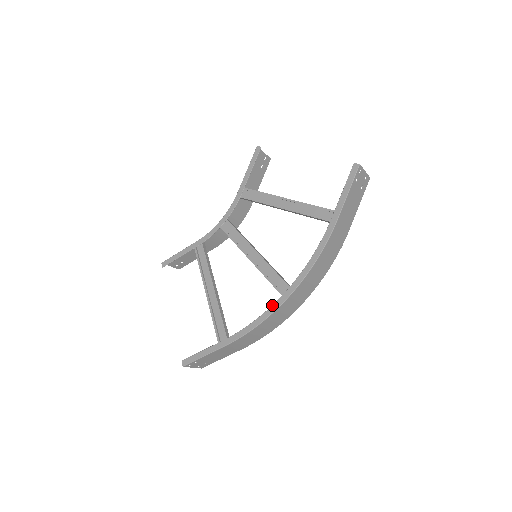
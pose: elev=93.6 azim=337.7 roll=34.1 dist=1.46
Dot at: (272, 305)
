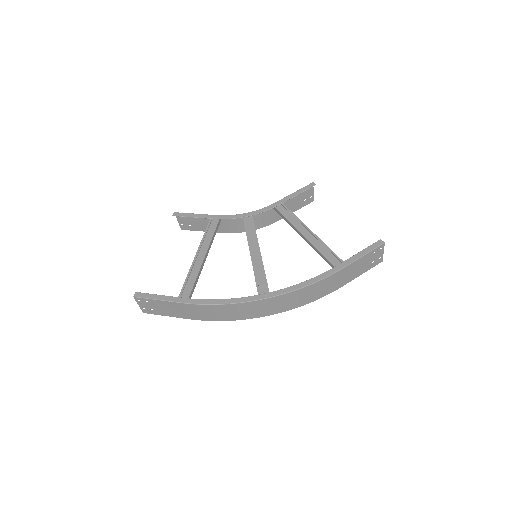
Dot at: (245, 297)
